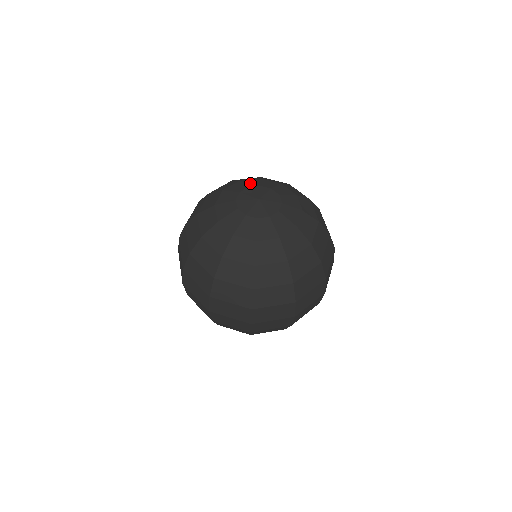
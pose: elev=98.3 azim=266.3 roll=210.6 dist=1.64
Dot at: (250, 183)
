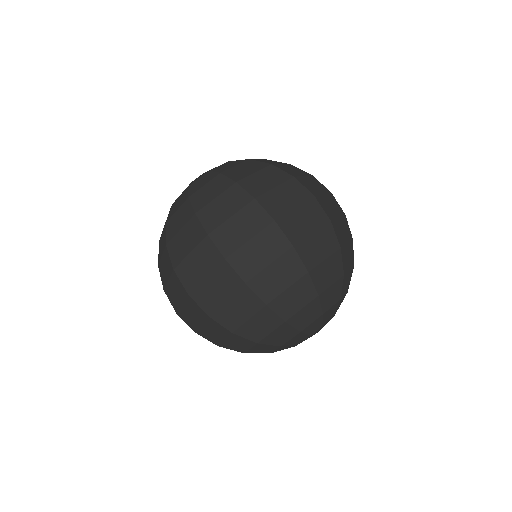
Dot at: occluded
